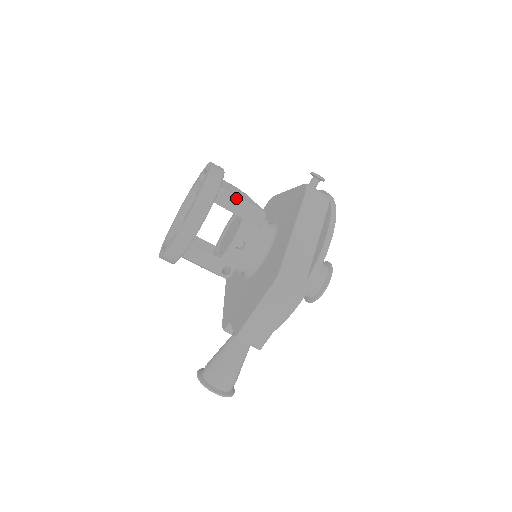
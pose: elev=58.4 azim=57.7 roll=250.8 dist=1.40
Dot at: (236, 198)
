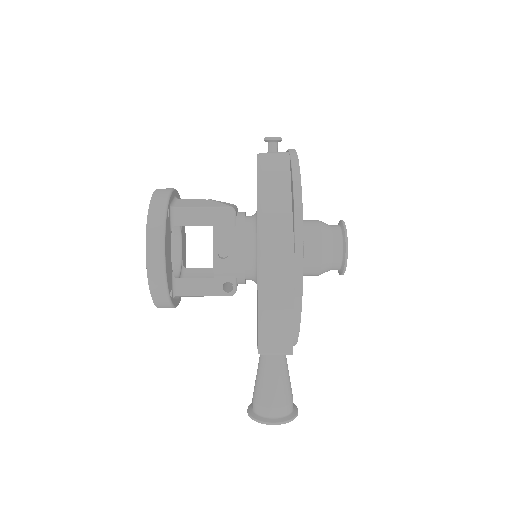
Dot at: (194, 209)
